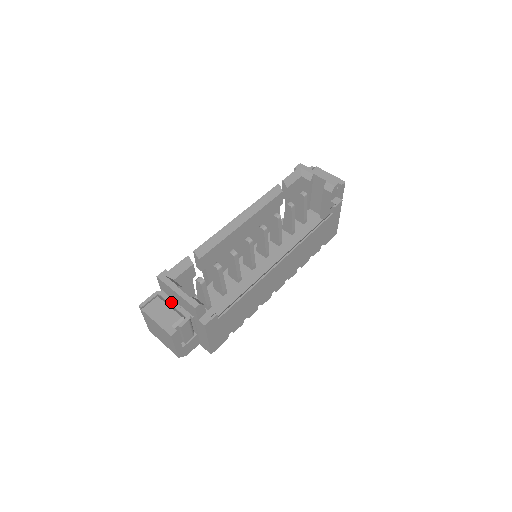
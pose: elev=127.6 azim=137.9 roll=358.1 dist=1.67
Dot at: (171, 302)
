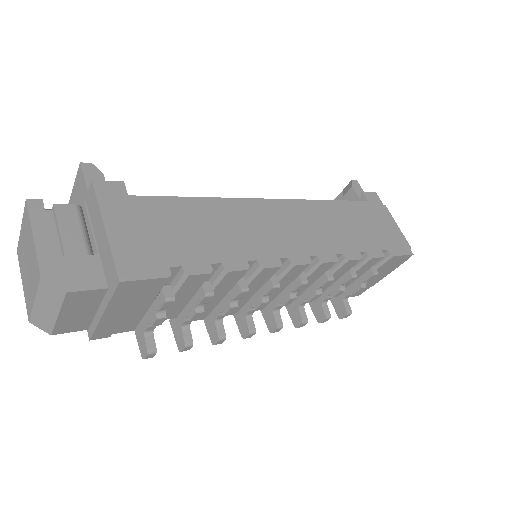
Dot at: occluded
